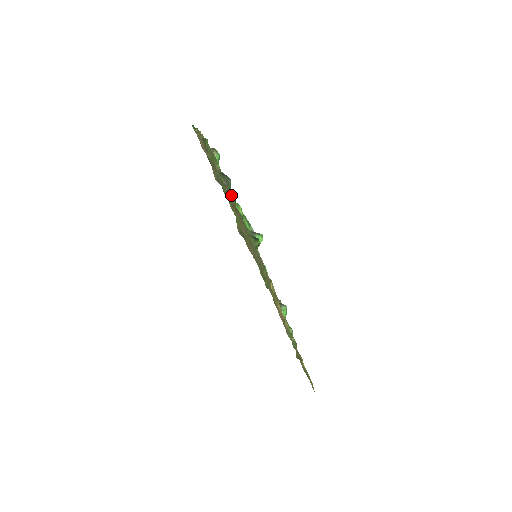
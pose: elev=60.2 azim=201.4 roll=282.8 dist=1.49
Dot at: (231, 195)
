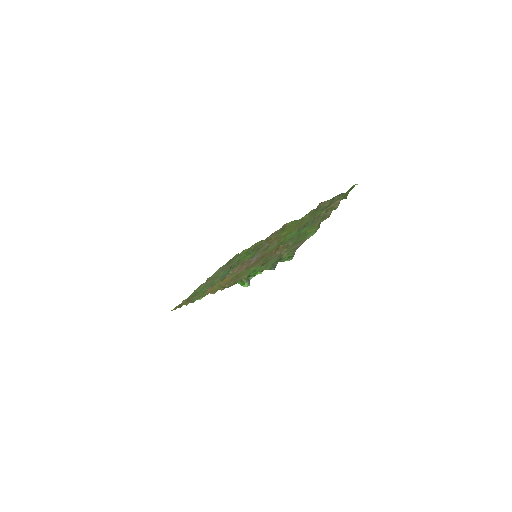
Dot at: (272, 261)
